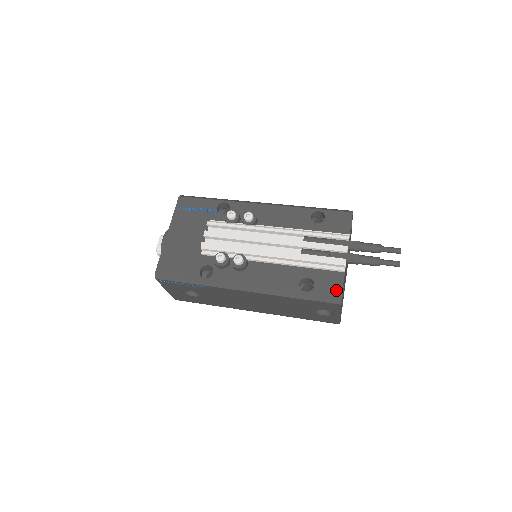
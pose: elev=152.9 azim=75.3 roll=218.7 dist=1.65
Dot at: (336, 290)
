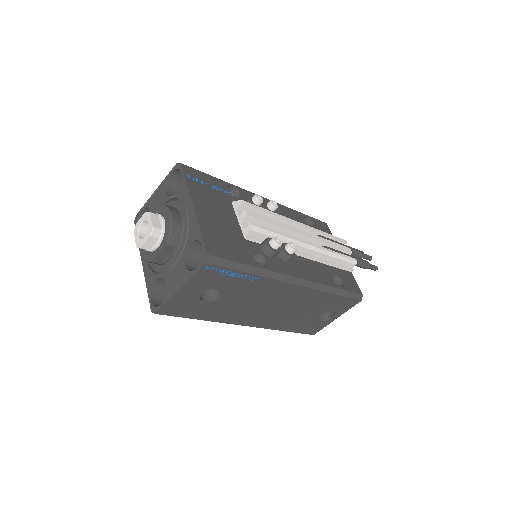
Dot at: (356, 287)
